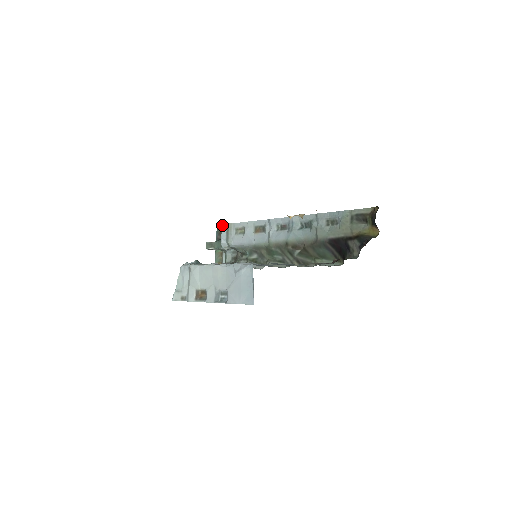
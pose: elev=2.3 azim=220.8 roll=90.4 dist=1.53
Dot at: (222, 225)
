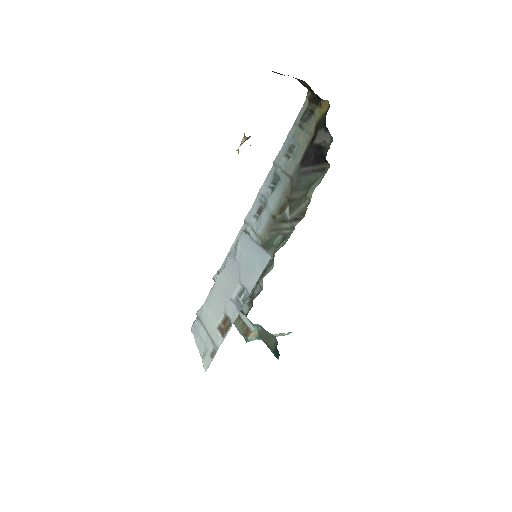
Dot at: (213, 278)
